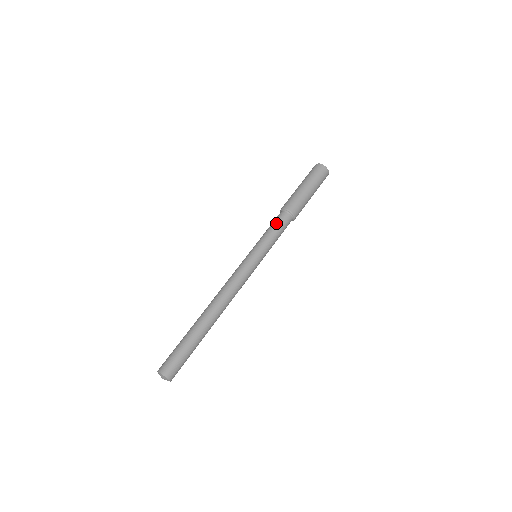
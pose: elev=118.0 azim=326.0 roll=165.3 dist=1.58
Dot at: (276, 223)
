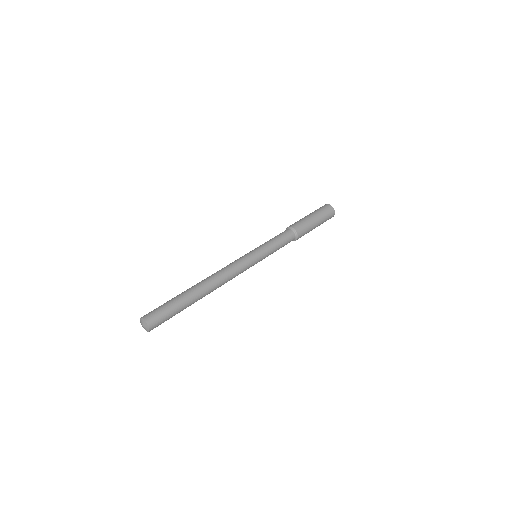
Dot at: occluded
